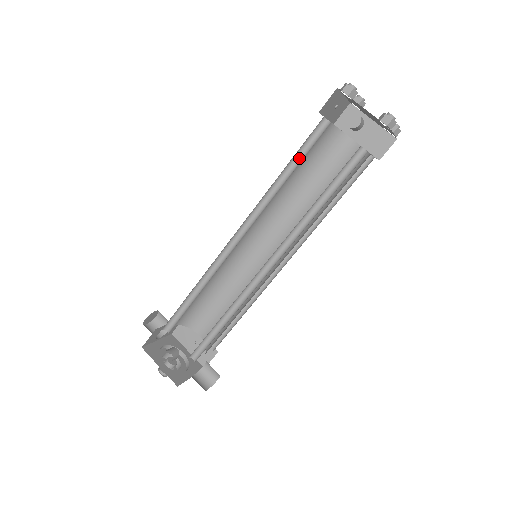
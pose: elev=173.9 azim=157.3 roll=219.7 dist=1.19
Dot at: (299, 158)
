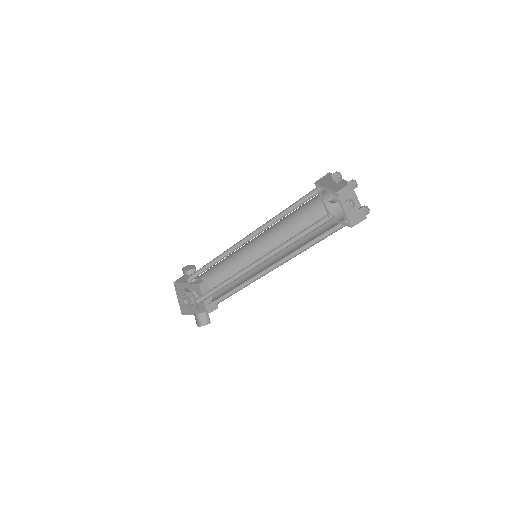
Dot at: (297, 206)
